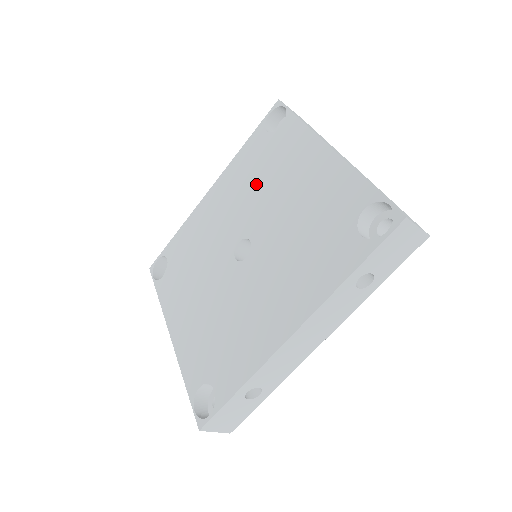
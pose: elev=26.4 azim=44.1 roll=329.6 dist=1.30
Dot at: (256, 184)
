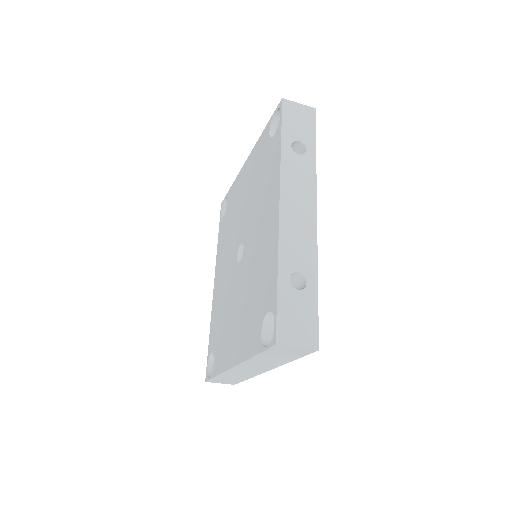
Dot at: (230, 231)
